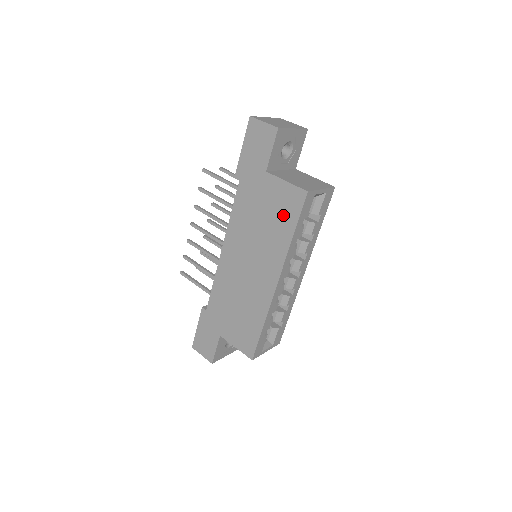
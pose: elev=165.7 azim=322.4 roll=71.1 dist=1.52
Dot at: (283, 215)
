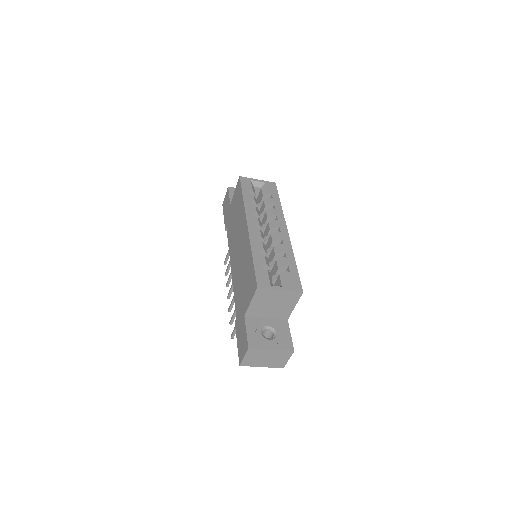
Dot at: (238, 200)
